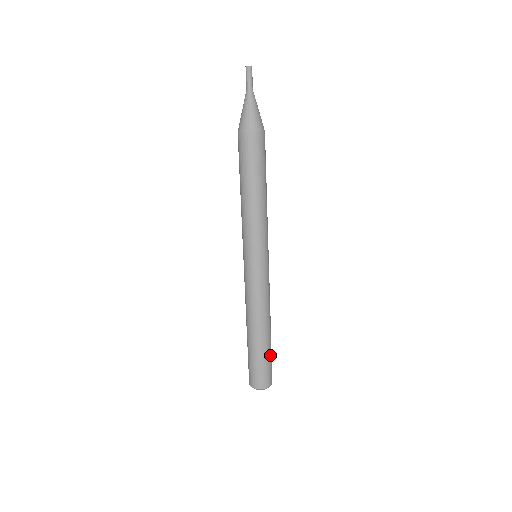
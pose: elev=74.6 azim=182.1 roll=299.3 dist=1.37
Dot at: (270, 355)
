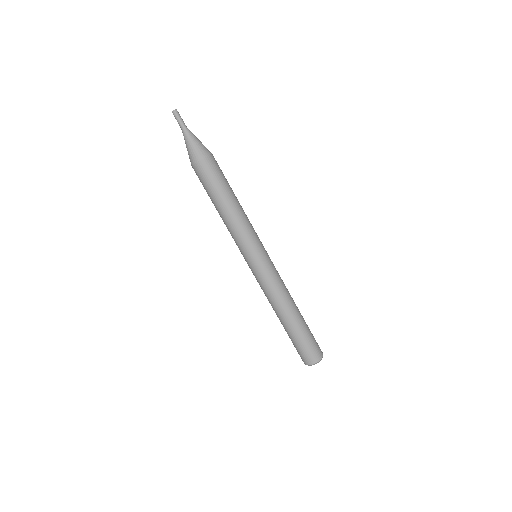
Dot at: occluded
